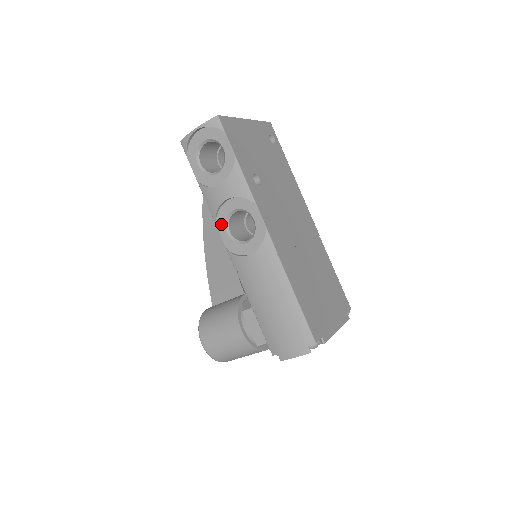
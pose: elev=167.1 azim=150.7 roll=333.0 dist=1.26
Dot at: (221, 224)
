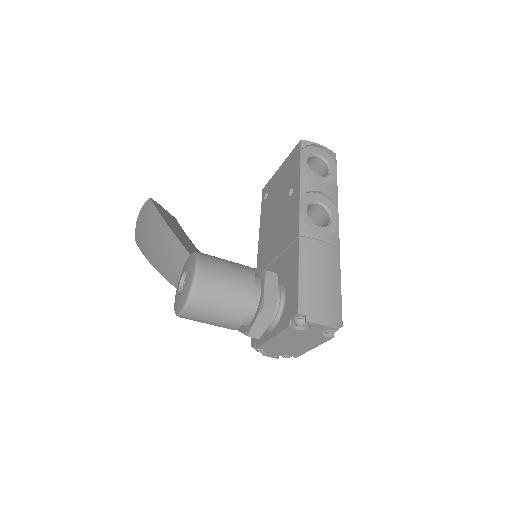
Dot at: (305, 201)
